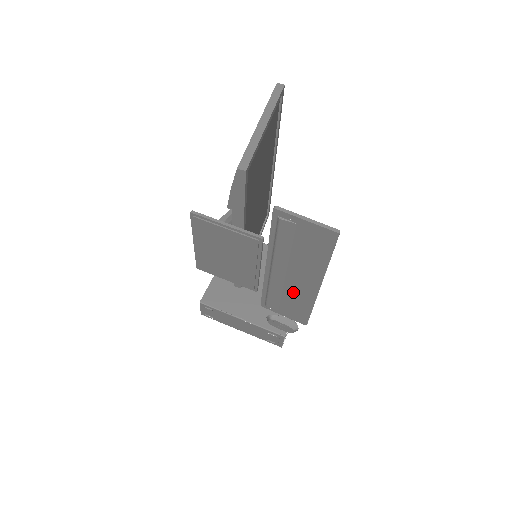
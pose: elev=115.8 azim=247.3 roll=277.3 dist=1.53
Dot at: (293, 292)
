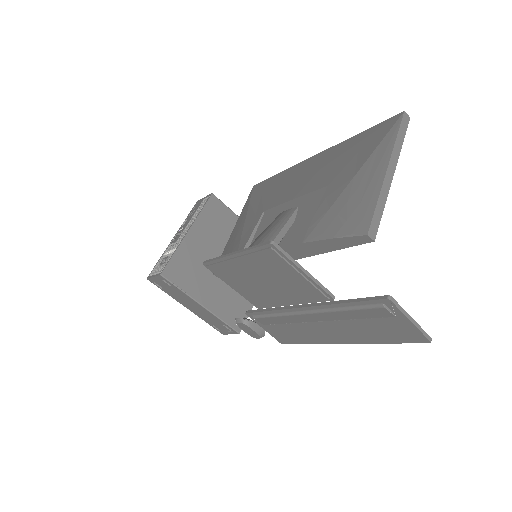
Dot at: (305, 329)
